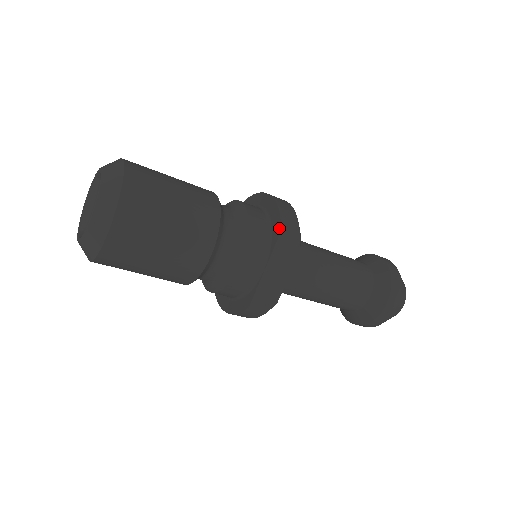
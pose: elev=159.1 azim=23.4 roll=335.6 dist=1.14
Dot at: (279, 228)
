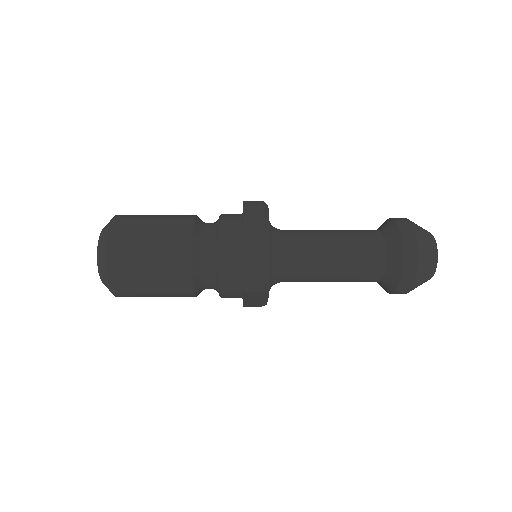
Dot at: (243, 287)
